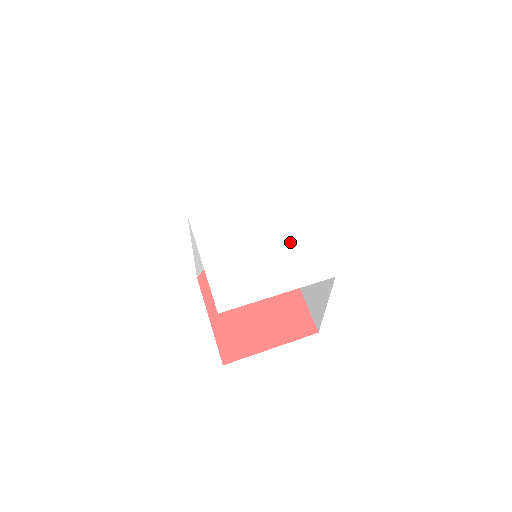
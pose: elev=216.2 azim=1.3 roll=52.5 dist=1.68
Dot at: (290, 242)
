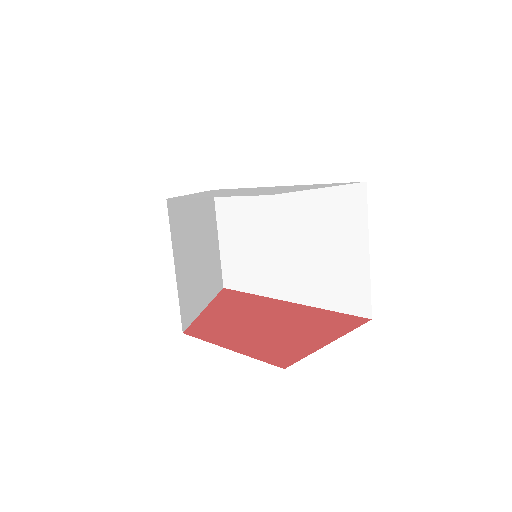
Dot at: occluded
